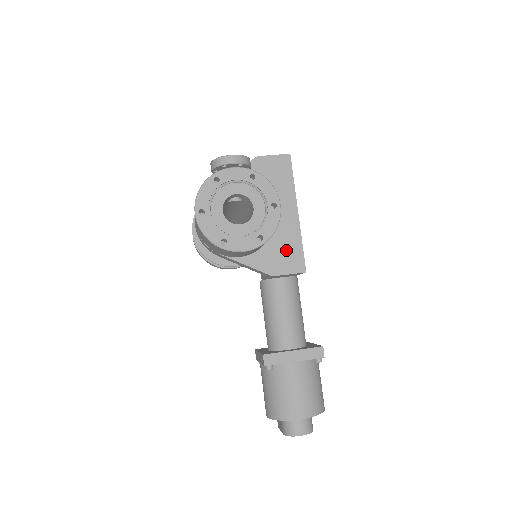
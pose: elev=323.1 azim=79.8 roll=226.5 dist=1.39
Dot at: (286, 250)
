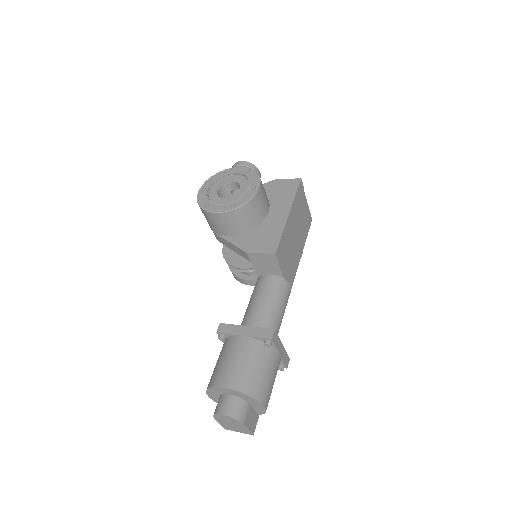
Dot at: (267, 237)
